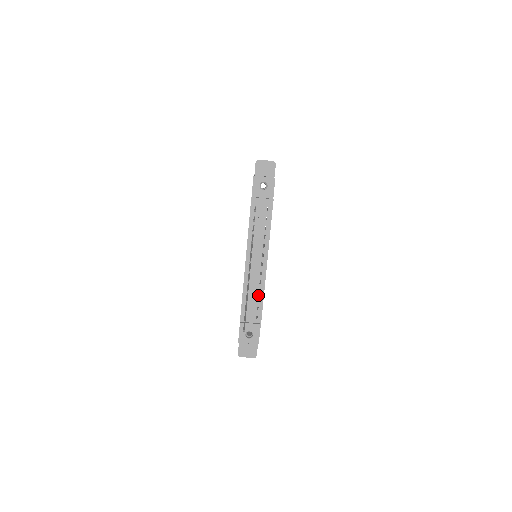
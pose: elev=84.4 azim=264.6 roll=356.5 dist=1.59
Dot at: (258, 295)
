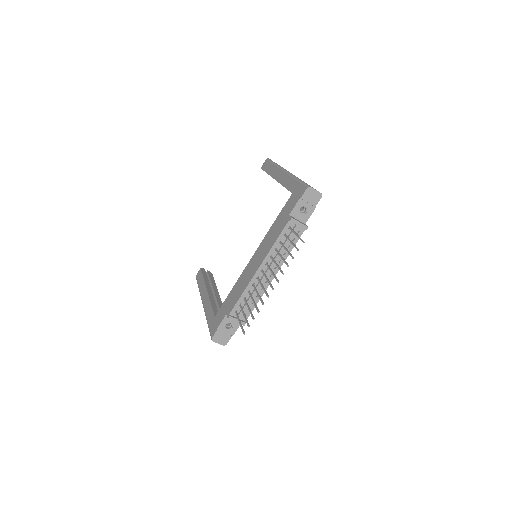
Dot at: (255, 298)
